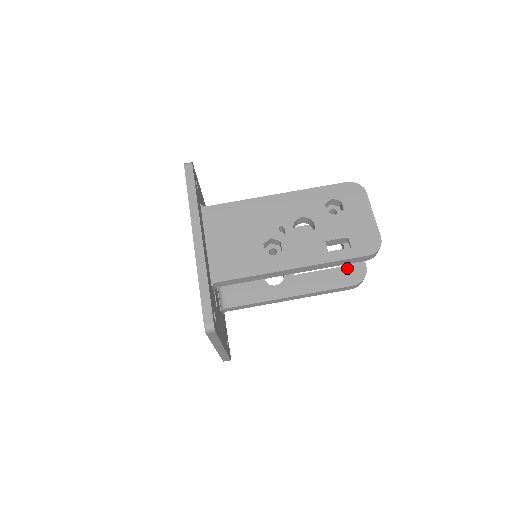
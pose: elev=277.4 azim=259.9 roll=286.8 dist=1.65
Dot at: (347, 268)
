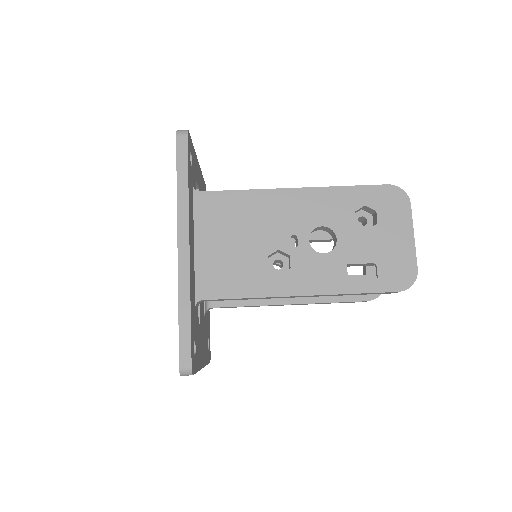
Dot at: occluded
